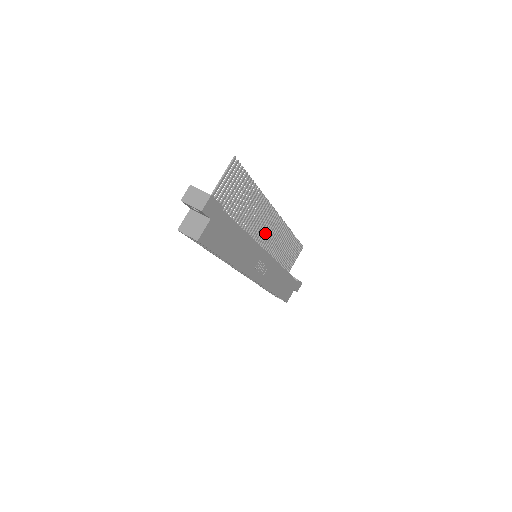
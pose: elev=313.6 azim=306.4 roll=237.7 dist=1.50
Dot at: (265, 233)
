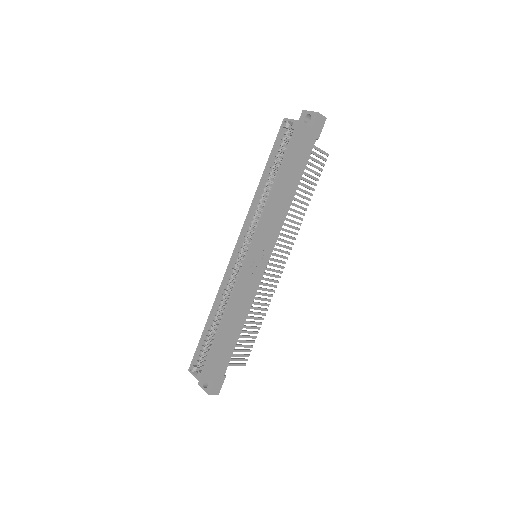
Dot at: (271, 258)
